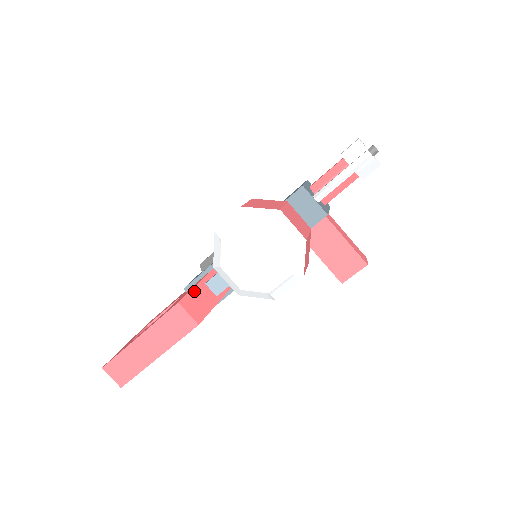
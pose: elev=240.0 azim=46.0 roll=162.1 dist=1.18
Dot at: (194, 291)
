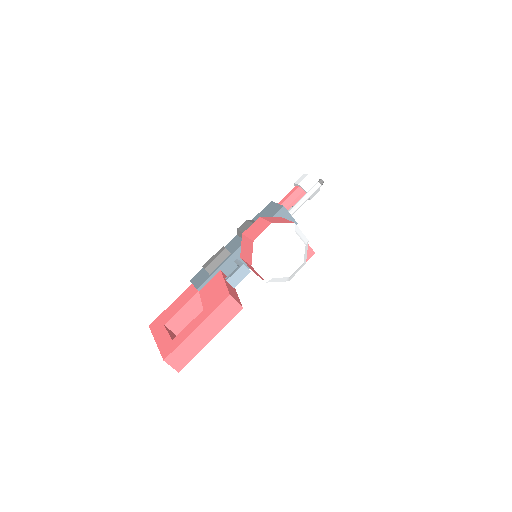
Dot at: (227, 286)
